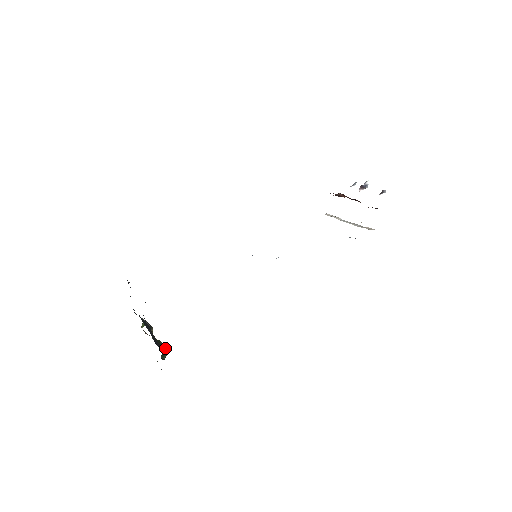
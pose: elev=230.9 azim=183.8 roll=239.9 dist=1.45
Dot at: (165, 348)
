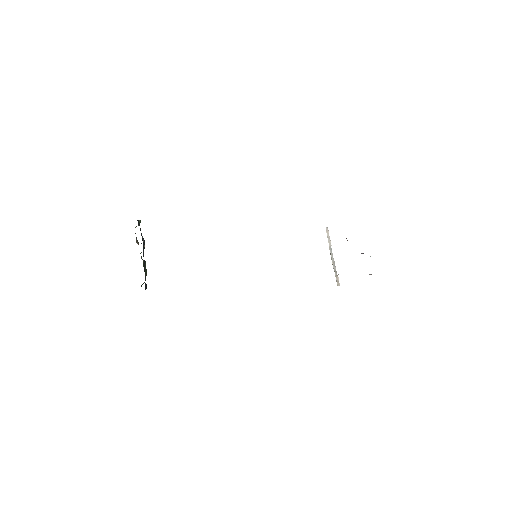
Dot at: (146, 273)
